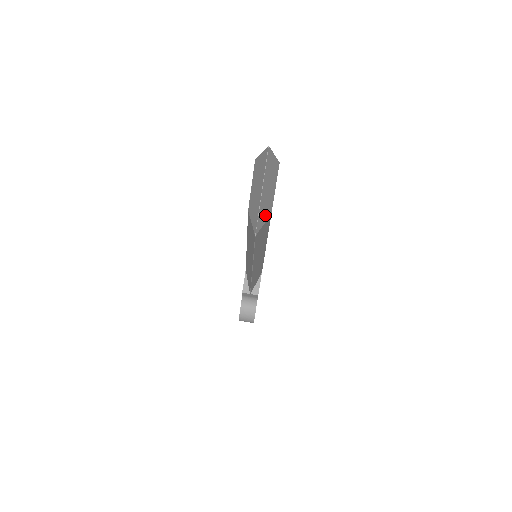
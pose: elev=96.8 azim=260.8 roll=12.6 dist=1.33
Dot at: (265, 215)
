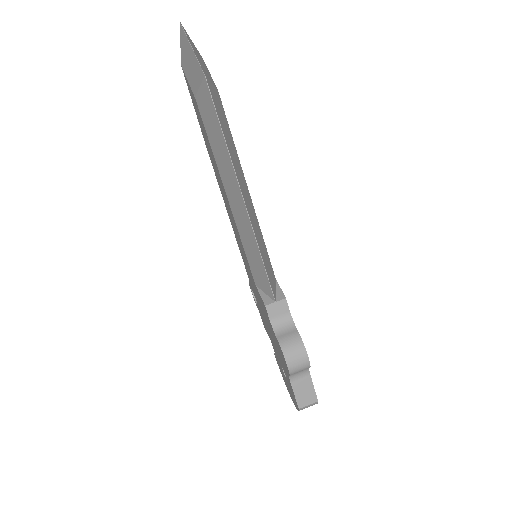
Dot at: (209, 78)
